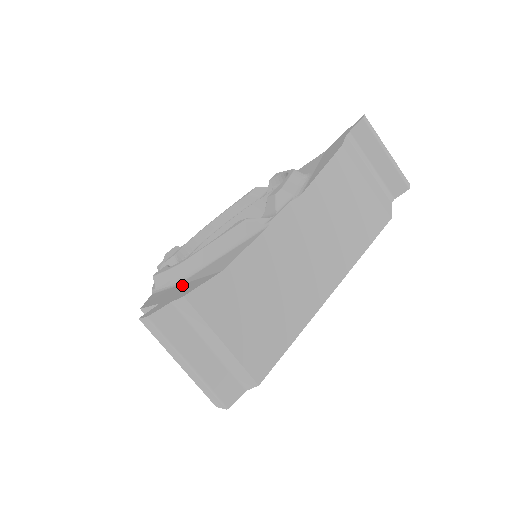
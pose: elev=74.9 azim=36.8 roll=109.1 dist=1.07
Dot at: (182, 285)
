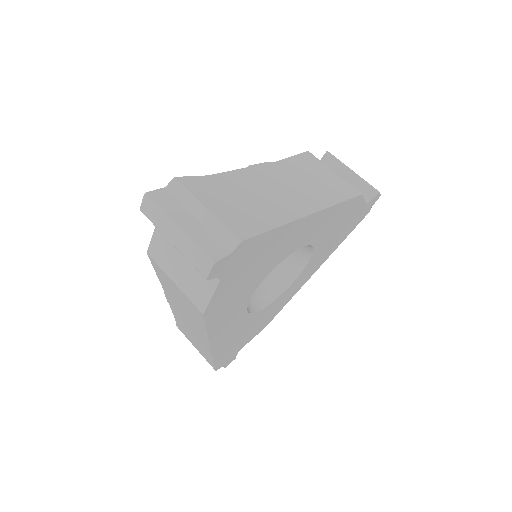
Dot at: occluded
